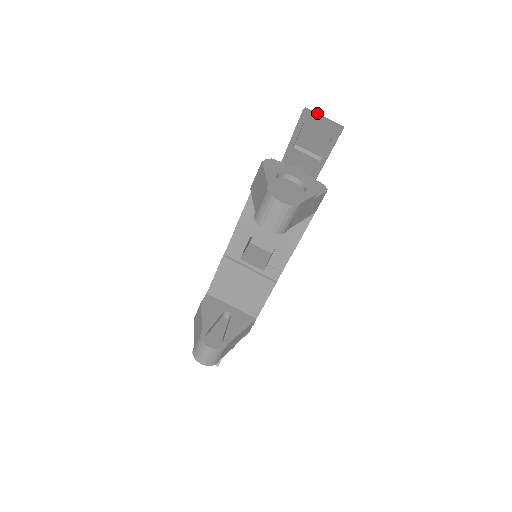
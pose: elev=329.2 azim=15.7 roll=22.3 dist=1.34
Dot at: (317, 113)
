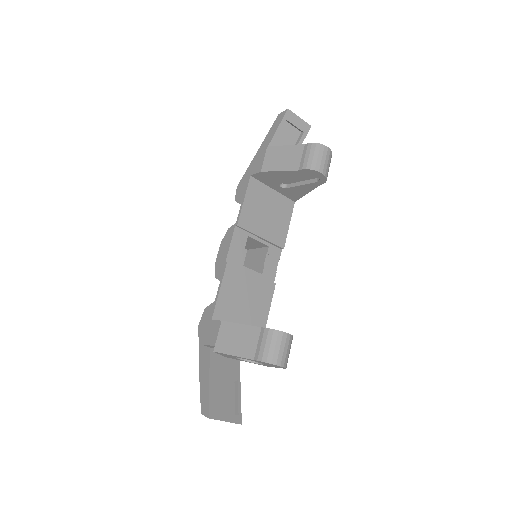
Dot at: occluded
